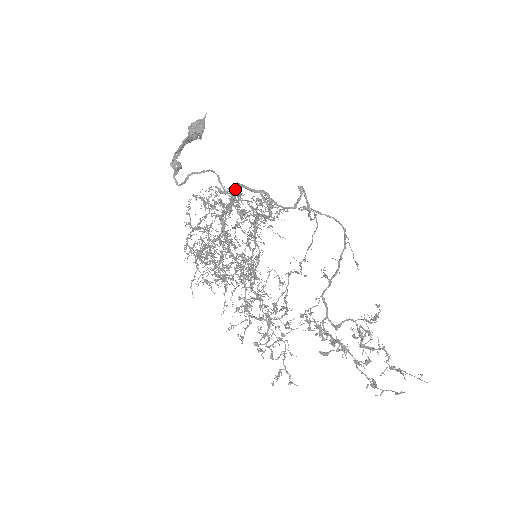
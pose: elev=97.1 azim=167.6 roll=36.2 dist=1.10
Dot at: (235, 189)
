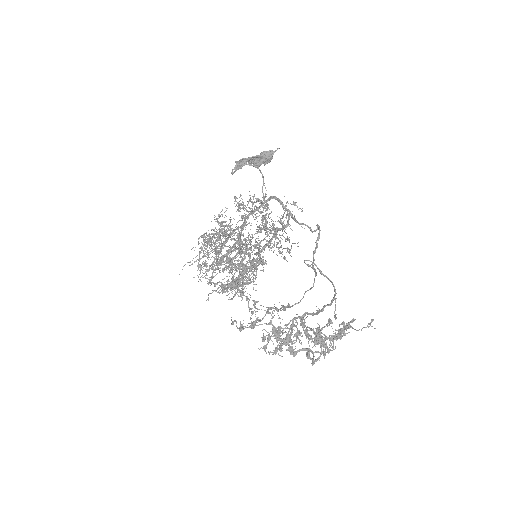
Dot at: (270, 198)
